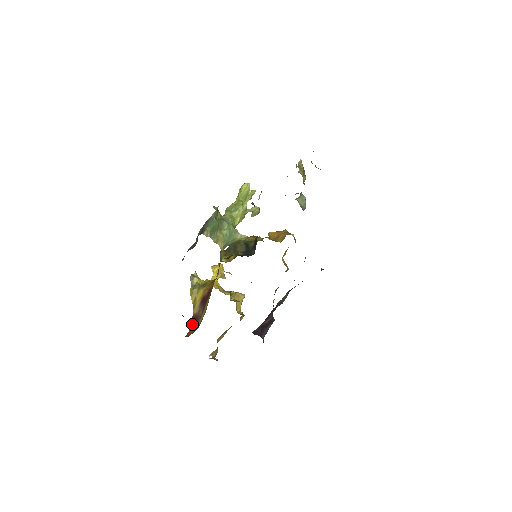
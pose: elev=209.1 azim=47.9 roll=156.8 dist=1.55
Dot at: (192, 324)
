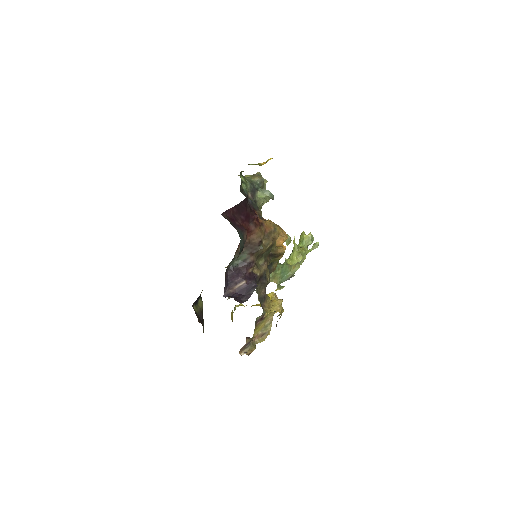
Dot at: occluded
